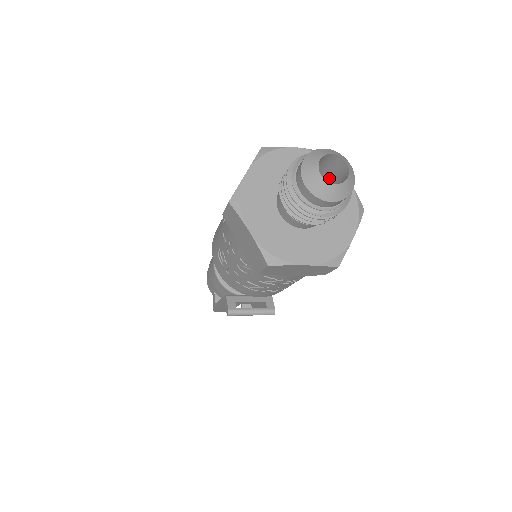
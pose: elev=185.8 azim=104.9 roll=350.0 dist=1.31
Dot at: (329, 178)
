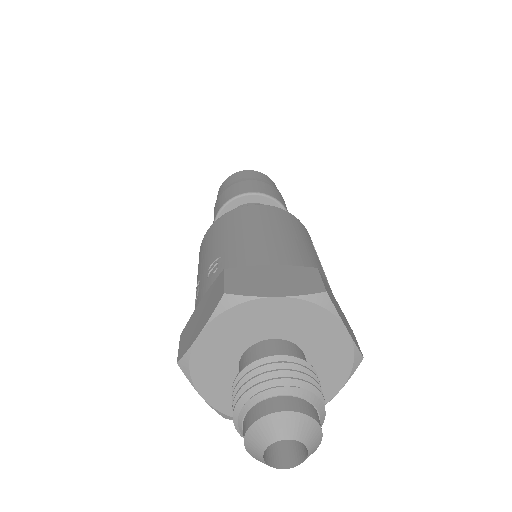
Dot at: occluded
